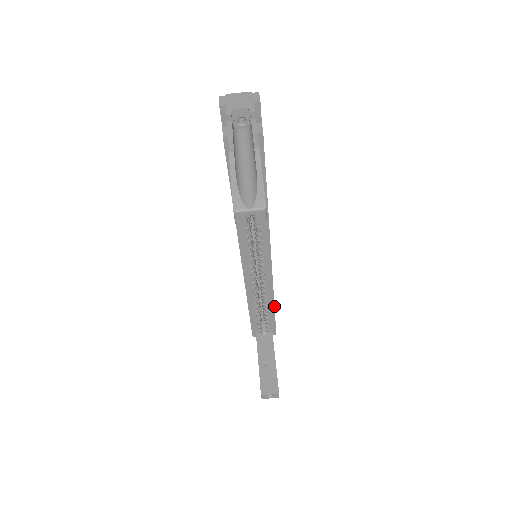
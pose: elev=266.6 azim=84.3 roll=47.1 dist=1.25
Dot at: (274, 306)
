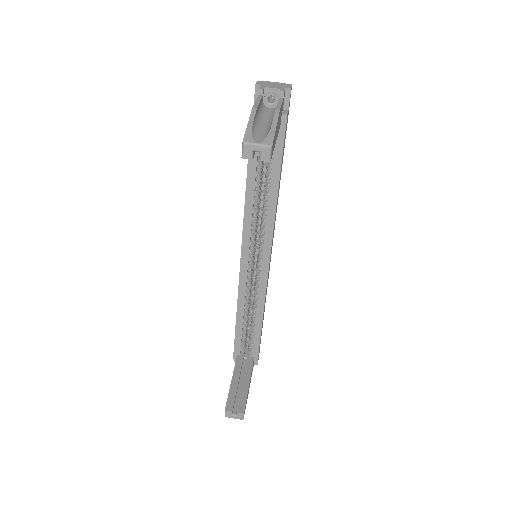
Dot at: occluded
